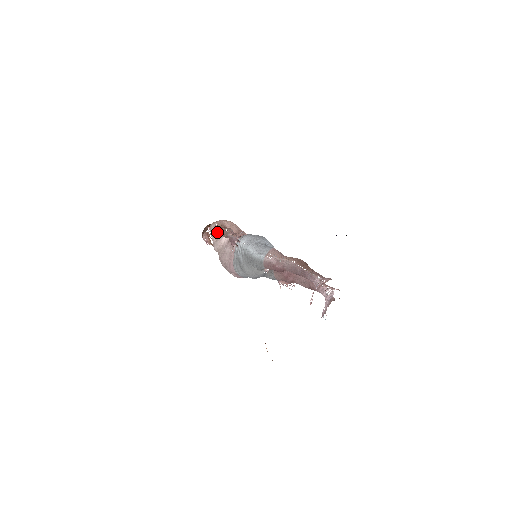
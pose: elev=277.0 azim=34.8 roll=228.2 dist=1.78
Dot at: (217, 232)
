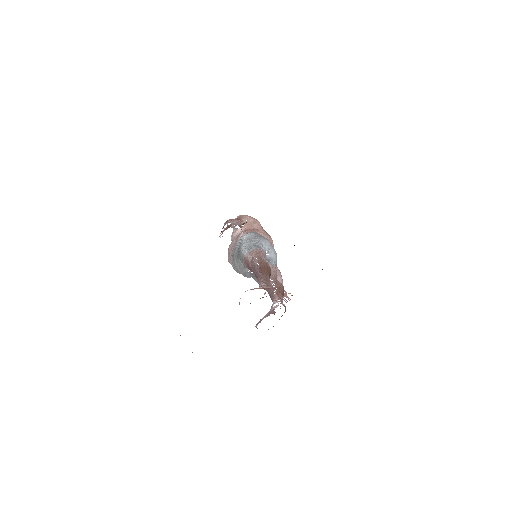
Dot at: occluded
